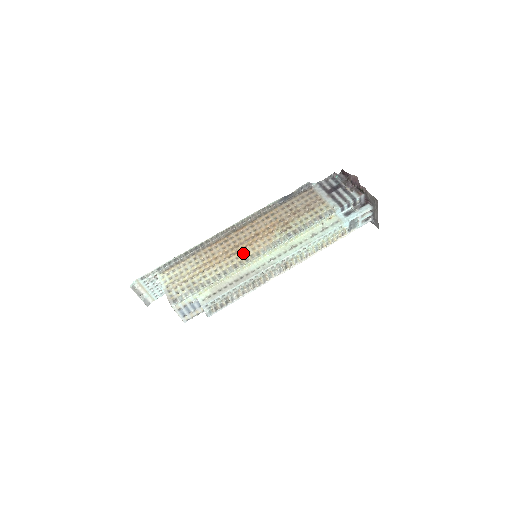
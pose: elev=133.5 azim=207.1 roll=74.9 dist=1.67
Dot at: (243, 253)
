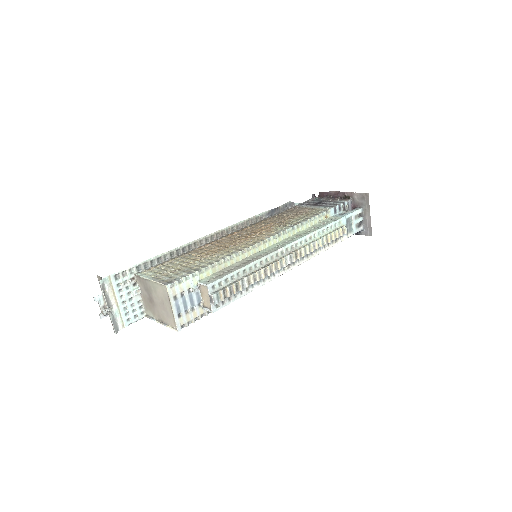
Dot at: (244, 242)
